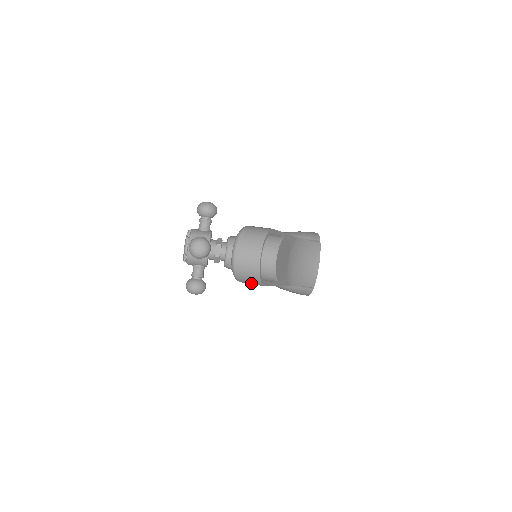
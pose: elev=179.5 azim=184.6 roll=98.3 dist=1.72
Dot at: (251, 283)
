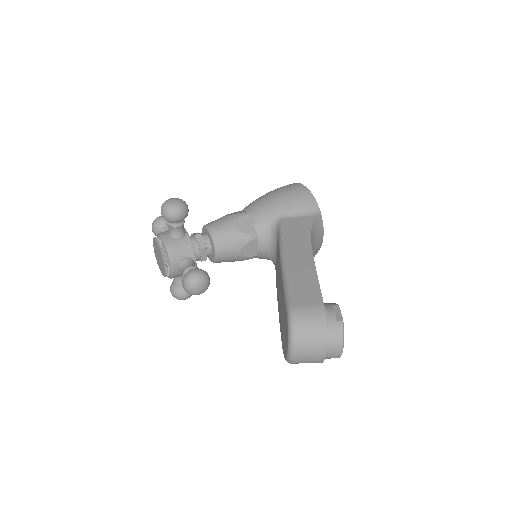
Dot at: occluded
